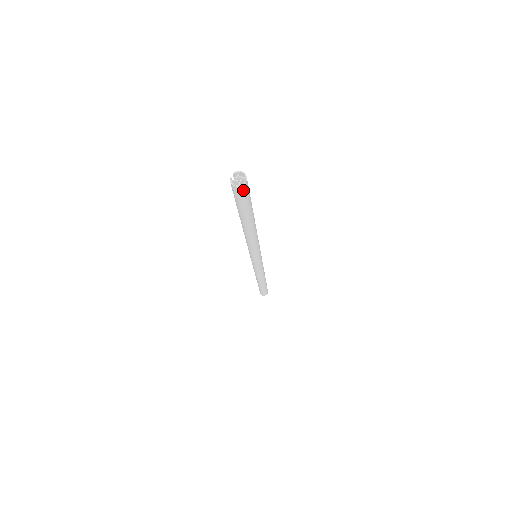
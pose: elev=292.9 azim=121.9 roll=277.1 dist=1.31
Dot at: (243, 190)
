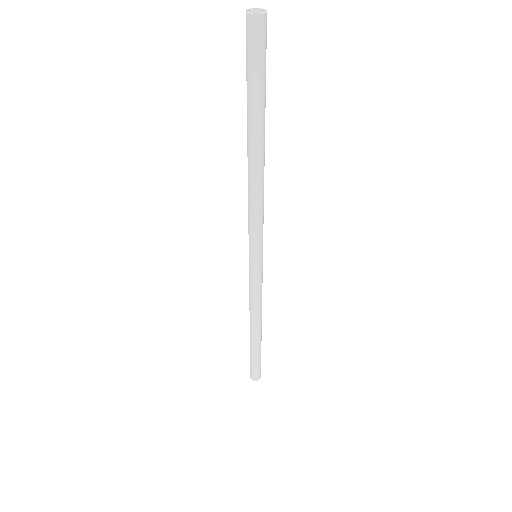
Dot at: (265, 27)
